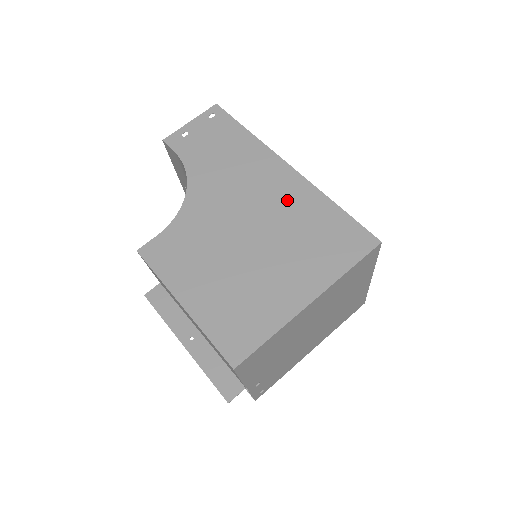
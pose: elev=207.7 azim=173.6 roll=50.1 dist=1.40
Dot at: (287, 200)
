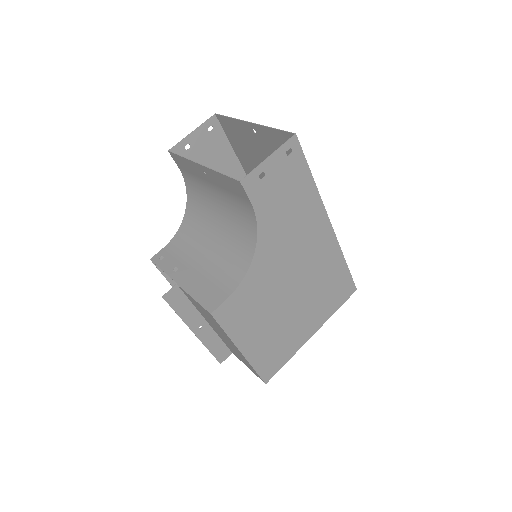
Dot at: (321, 259)
